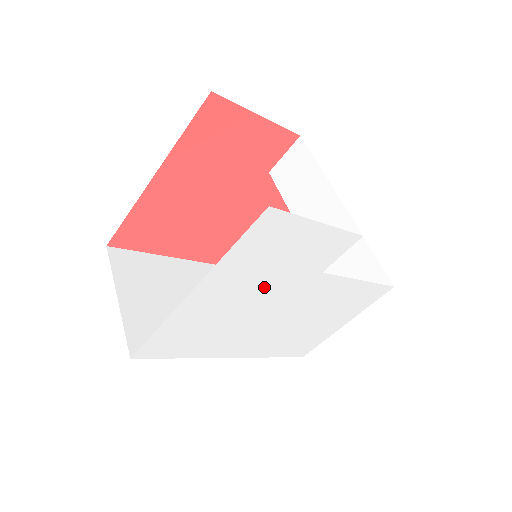
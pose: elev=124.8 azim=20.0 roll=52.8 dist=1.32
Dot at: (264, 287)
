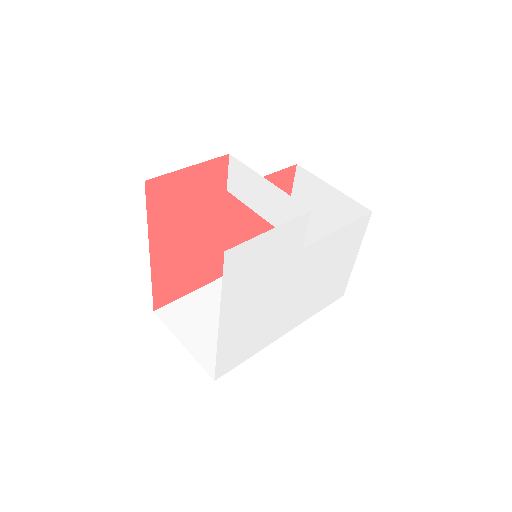
Dot at: (267, 286)
